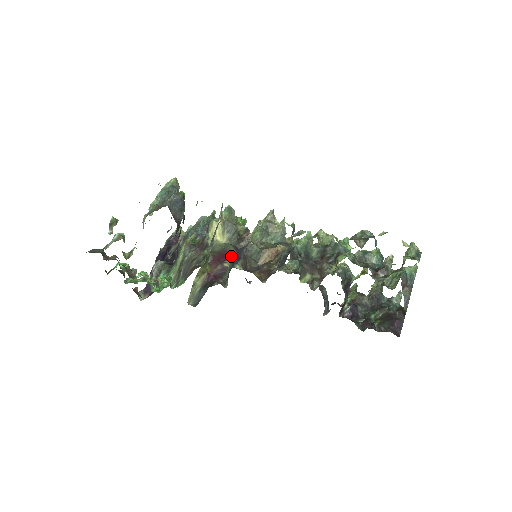
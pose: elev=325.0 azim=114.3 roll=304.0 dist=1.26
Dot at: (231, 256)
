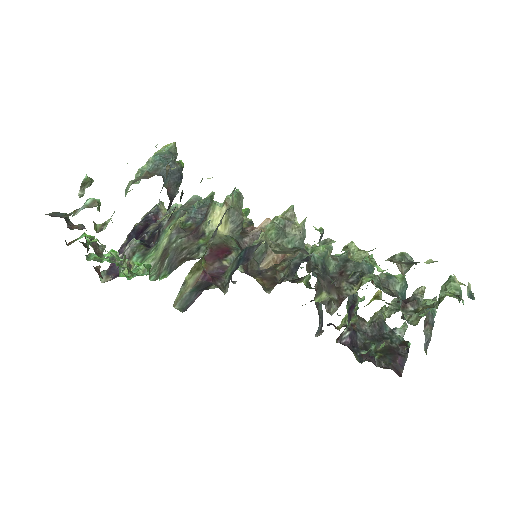
Dot at: (233, 253)
